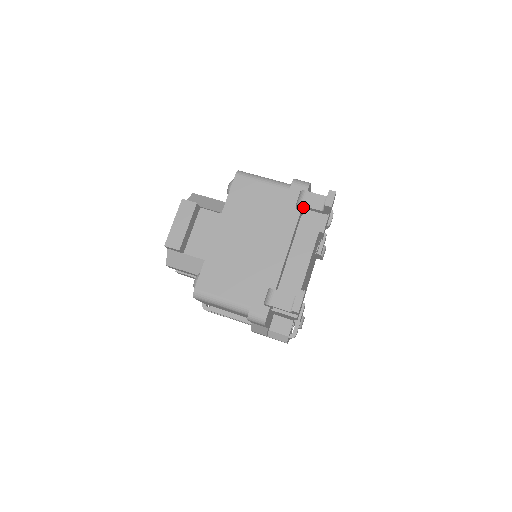
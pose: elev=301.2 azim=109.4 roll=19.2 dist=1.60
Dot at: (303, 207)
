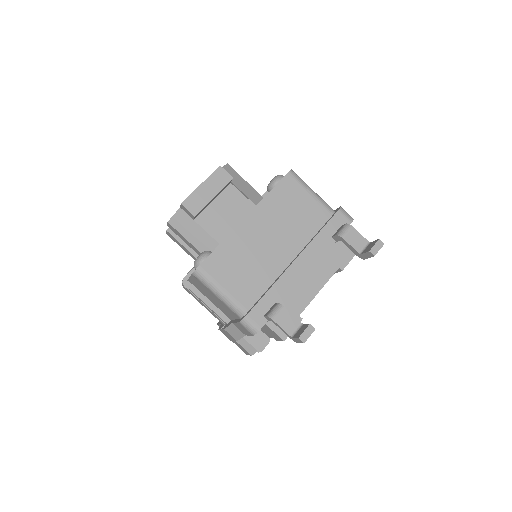
Dot at: (343, 240)
